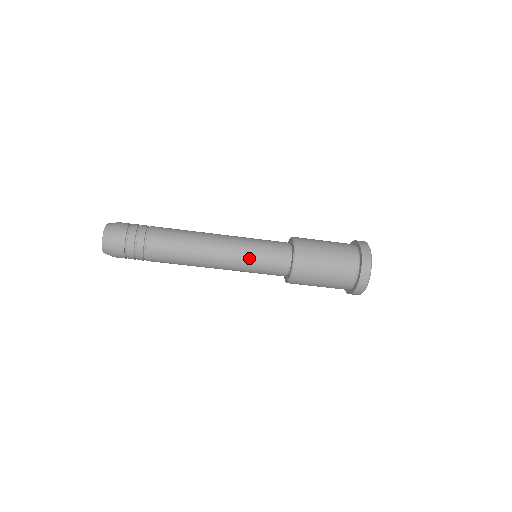
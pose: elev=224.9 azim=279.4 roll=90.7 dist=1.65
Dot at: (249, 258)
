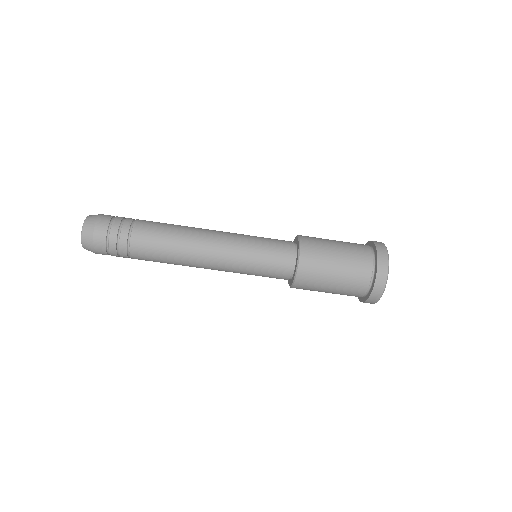
Dot at: (248, 251)
